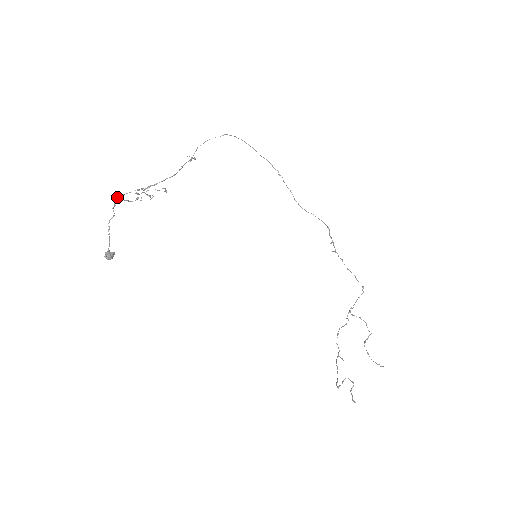
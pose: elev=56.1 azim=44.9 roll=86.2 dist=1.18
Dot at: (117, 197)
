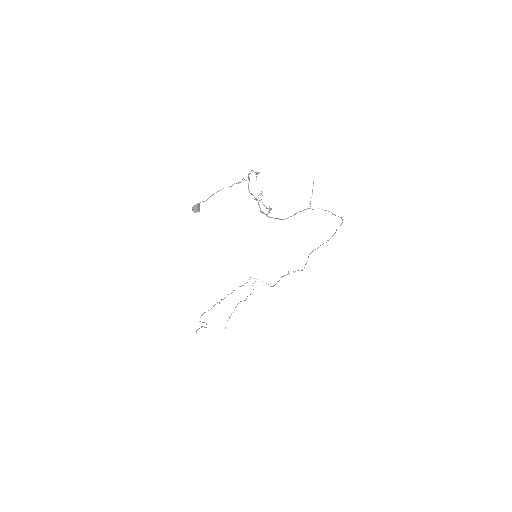
Dot at: (248, 174)
